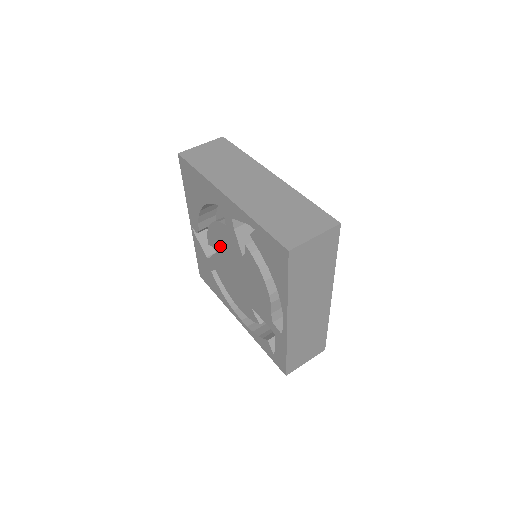
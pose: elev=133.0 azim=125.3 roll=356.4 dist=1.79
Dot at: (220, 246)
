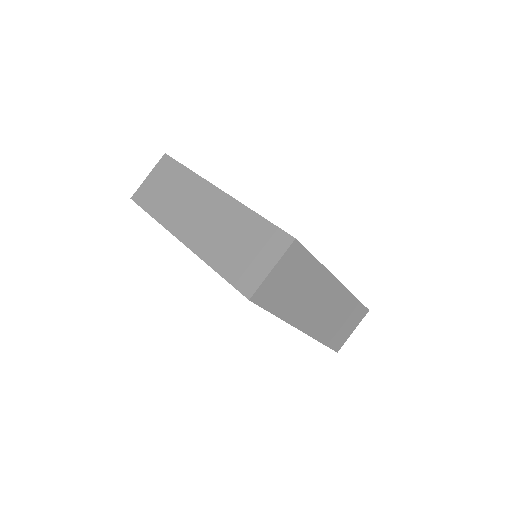
Dot at: occluded
